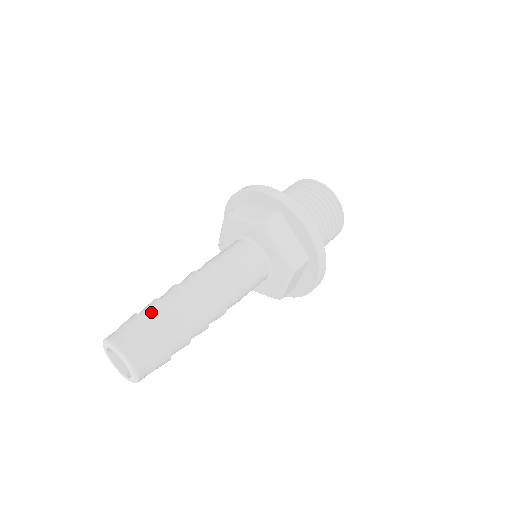
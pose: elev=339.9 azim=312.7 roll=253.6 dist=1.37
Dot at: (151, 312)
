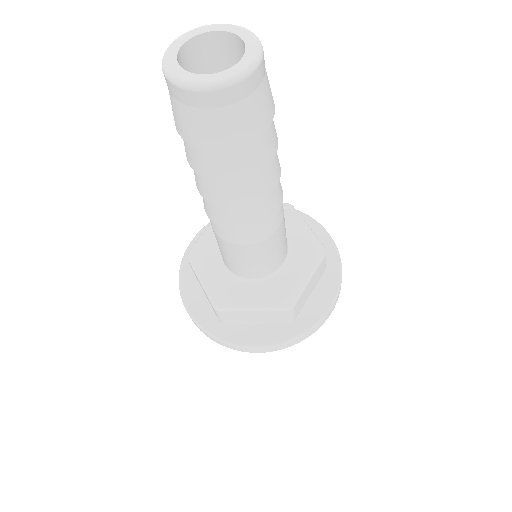
Dot at: occluded
